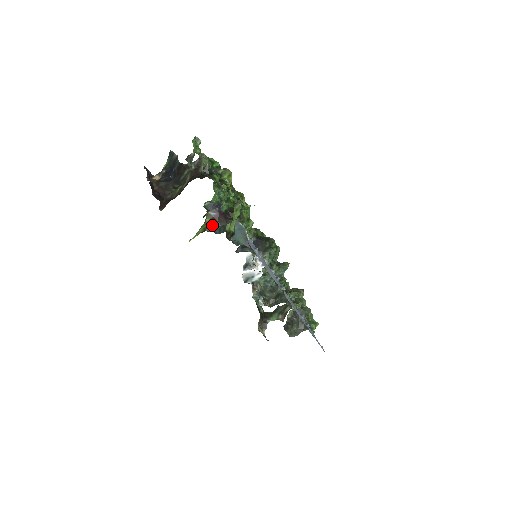
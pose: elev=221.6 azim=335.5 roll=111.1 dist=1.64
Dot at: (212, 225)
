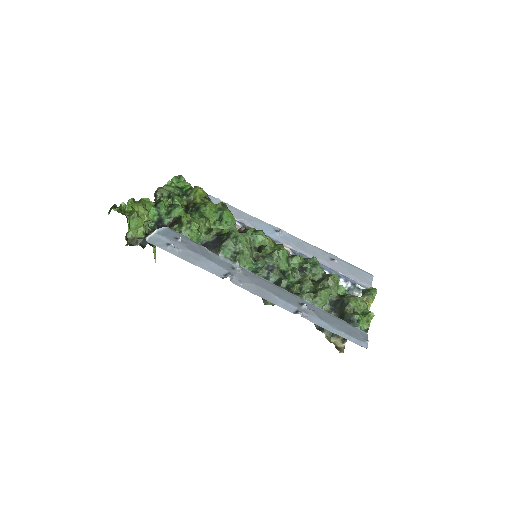
Dot at: occluded
